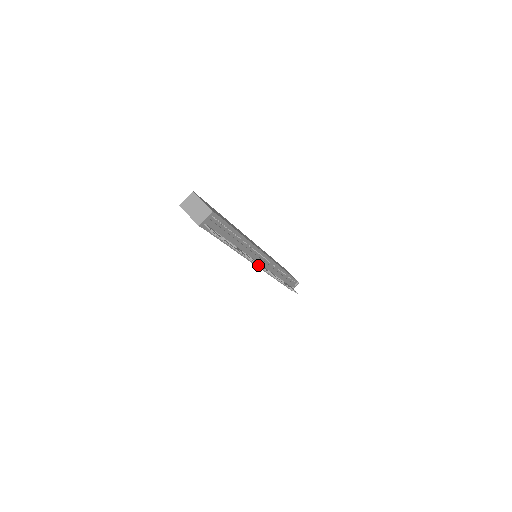
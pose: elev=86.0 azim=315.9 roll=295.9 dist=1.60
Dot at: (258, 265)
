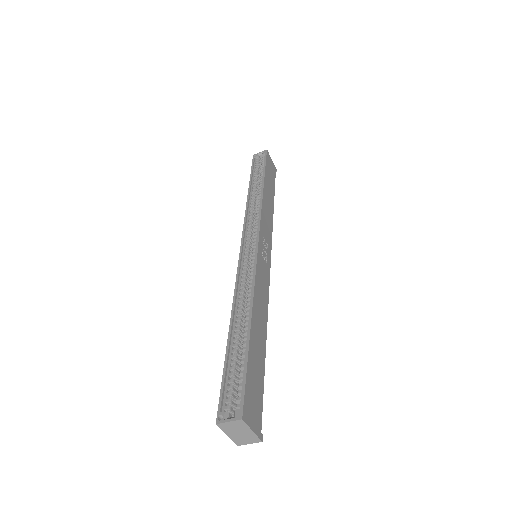
Dot at: occluded
